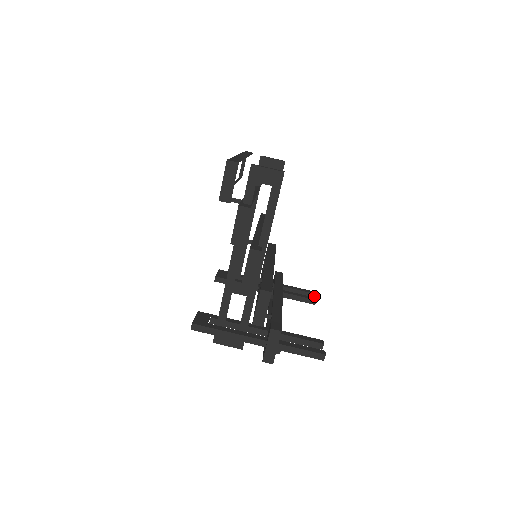
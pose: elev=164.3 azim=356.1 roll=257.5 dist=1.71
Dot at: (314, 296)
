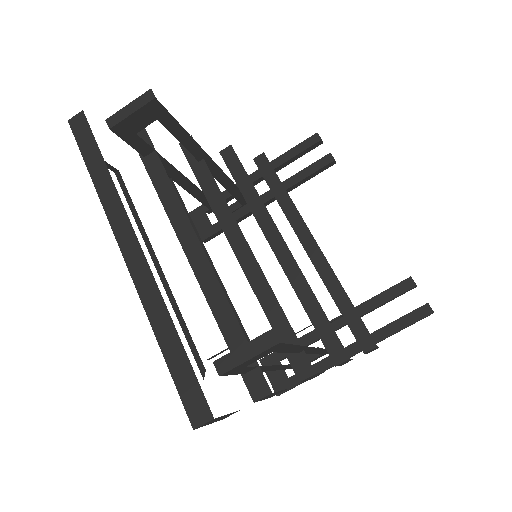
Dot at: (321, 142)
